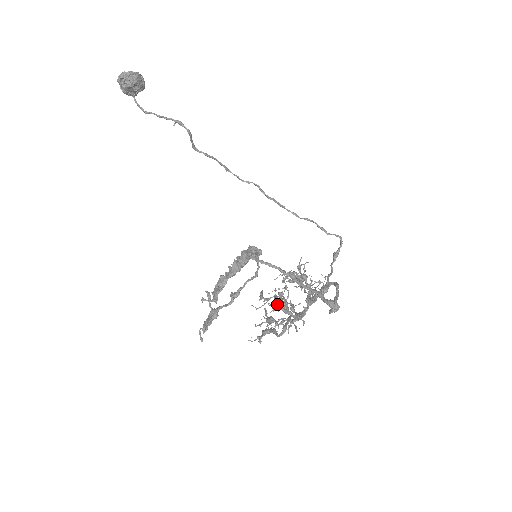
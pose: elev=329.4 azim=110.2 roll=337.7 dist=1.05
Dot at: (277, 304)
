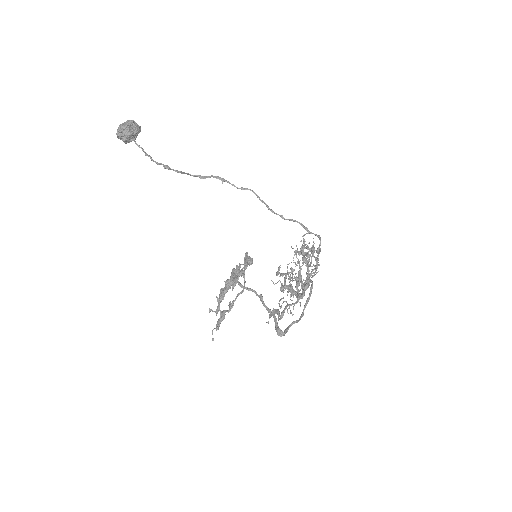
Dot at: (283, 286)
